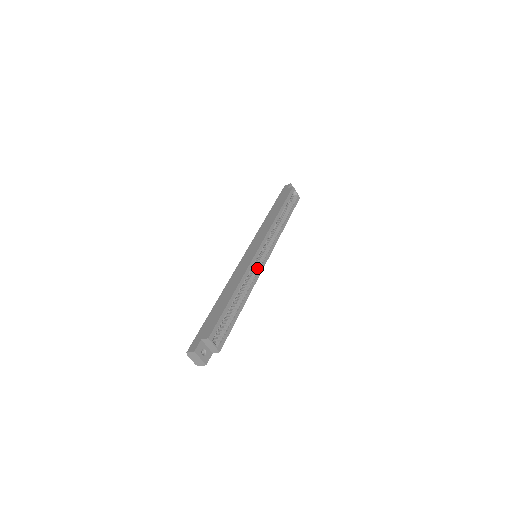
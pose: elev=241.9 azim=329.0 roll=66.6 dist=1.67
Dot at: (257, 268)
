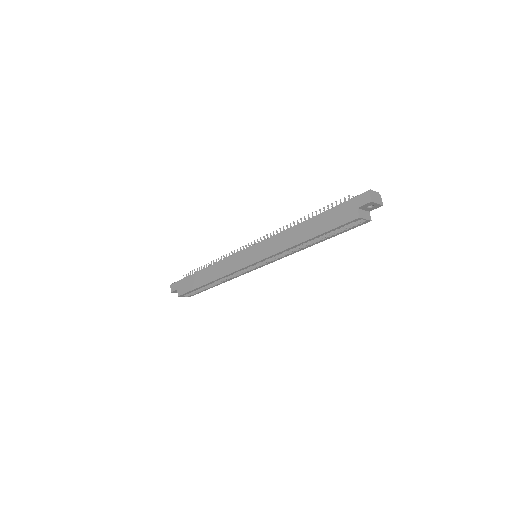
Dot at: (245, 270)
